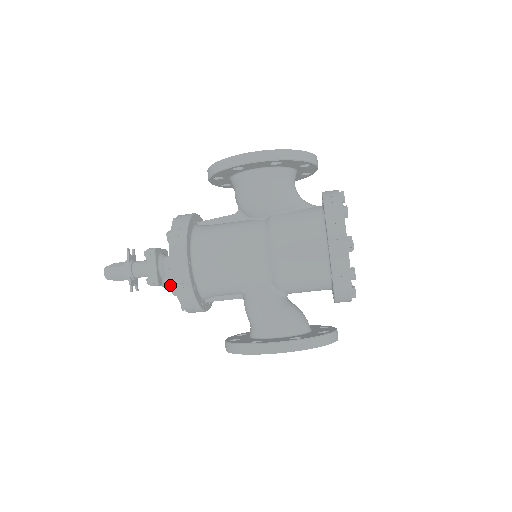
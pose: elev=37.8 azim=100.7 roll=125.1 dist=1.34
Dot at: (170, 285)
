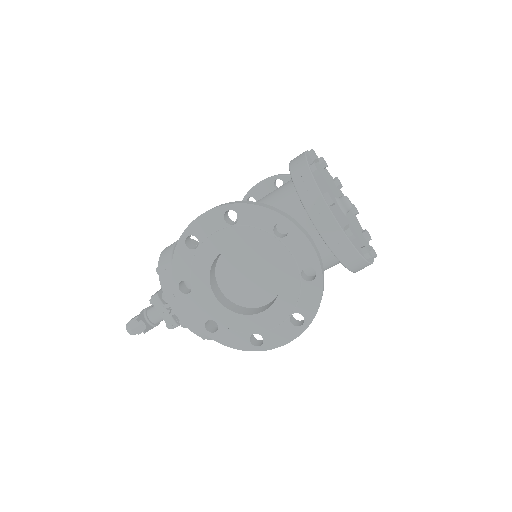
Dot at: occluded
